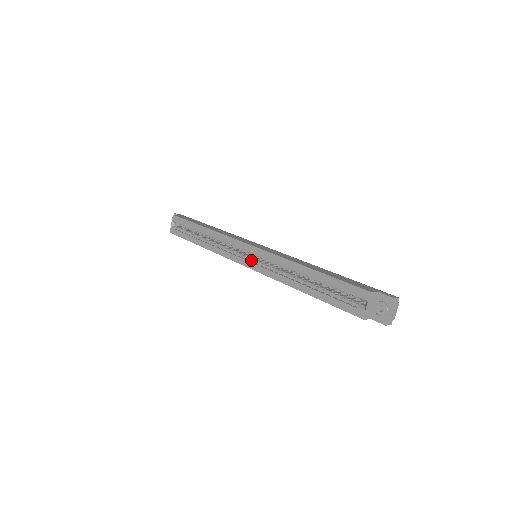
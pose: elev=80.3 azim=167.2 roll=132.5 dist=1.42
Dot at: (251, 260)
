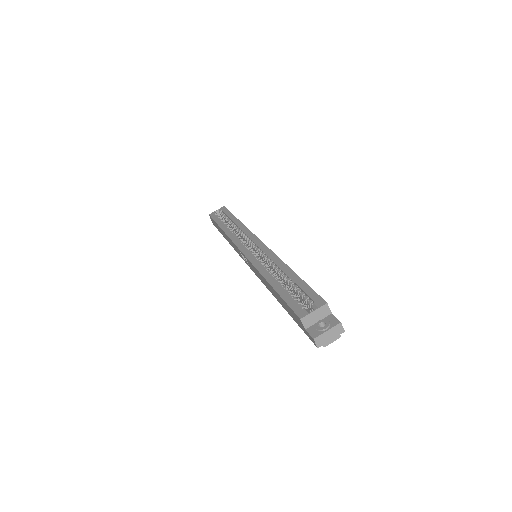
Dot at: (251, 251)
